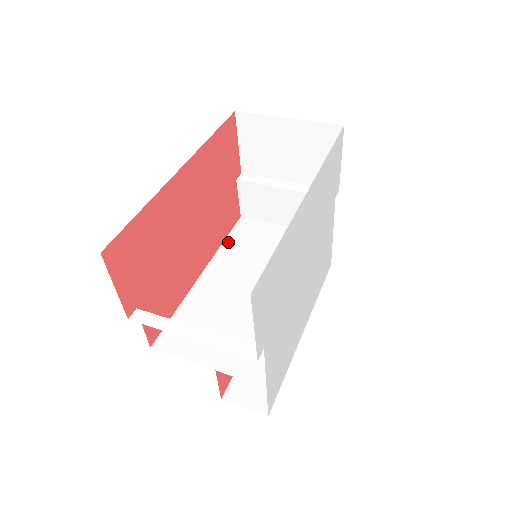
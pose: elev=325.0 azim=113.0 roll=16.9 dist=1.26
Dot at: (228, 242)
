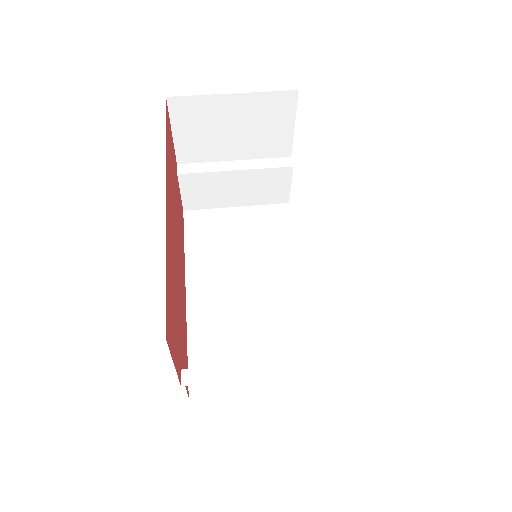
Dot at: (190, 245)
